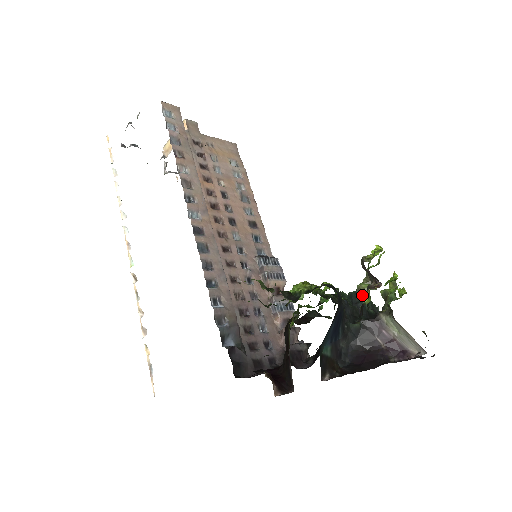
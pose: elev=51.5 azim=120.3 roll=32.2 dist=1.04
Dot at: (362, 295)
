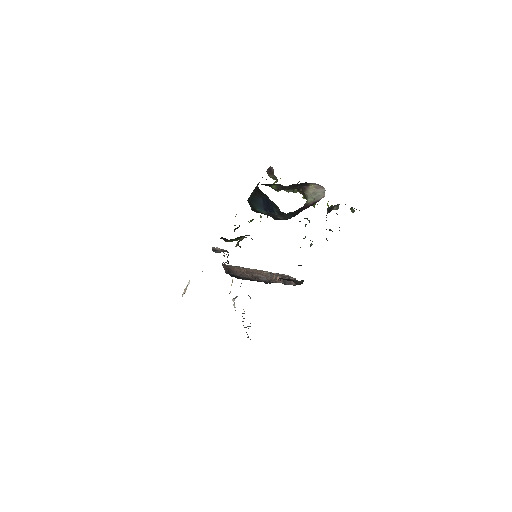
Dot at: occluded
